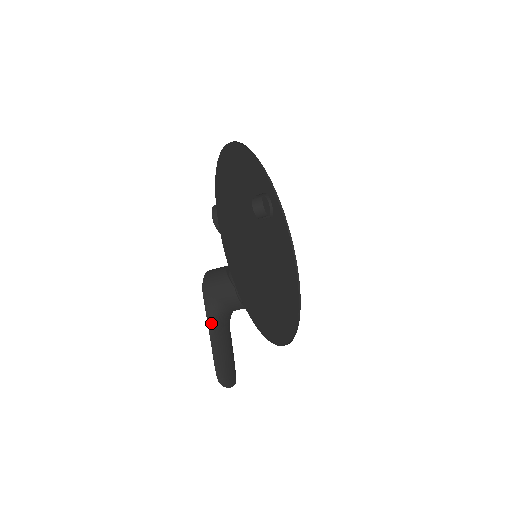
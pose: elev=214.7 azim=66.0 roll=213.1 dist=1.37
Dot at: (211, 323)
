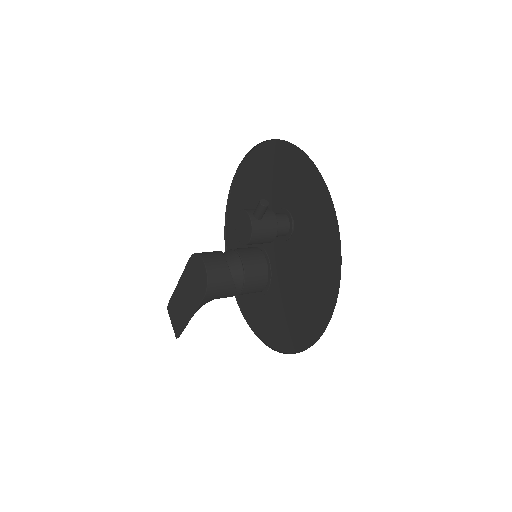
Dot at: occluded
